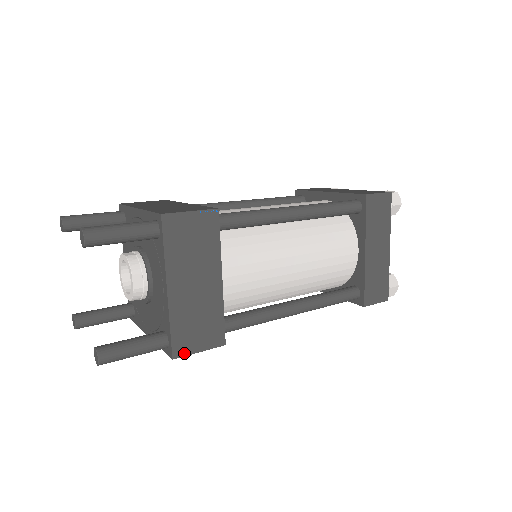
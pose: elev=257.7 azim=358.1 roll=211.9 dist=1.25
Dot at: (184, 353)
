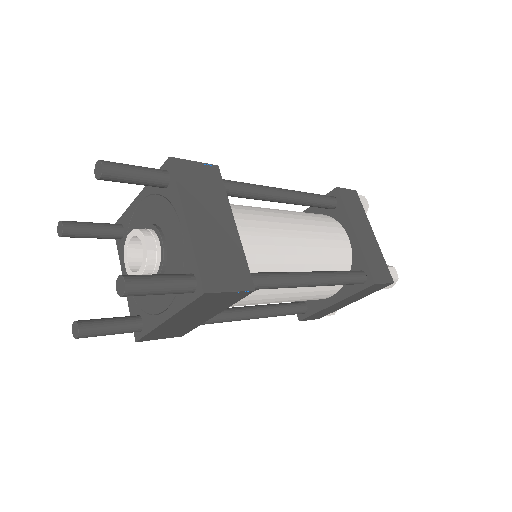
Dot at: (147, 340)
